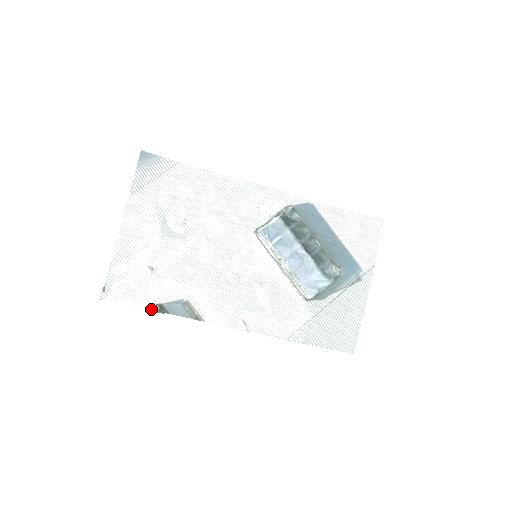
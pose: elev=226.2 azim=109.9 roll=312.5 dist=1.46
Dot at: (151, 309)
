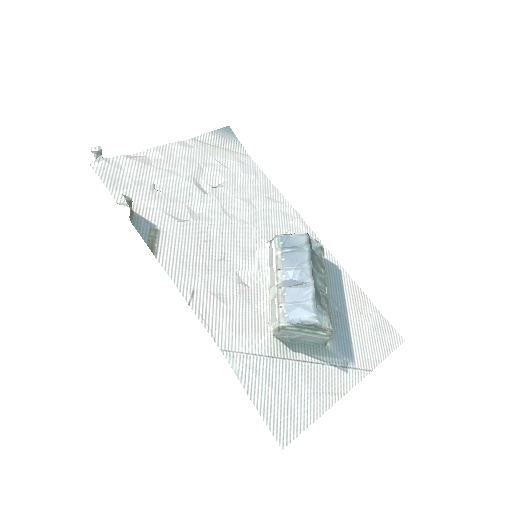
Dot at: occluded
